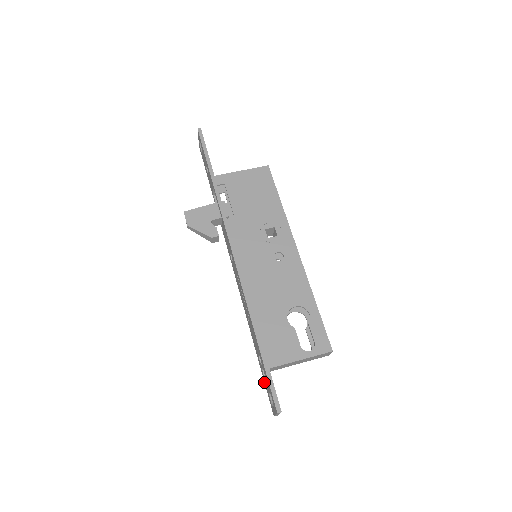
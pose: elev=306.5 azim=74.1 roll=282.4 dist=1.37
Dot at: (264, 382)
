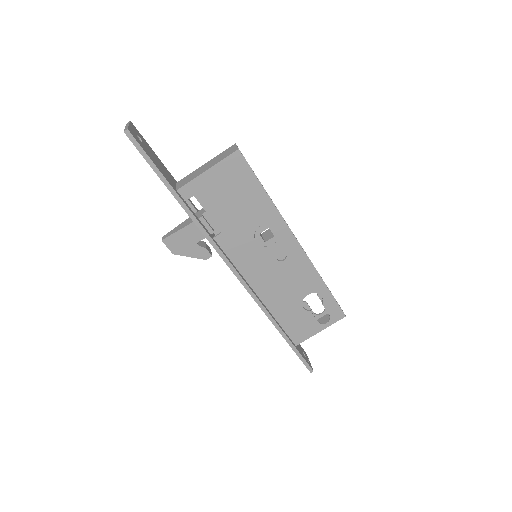
Dot at: occluded
